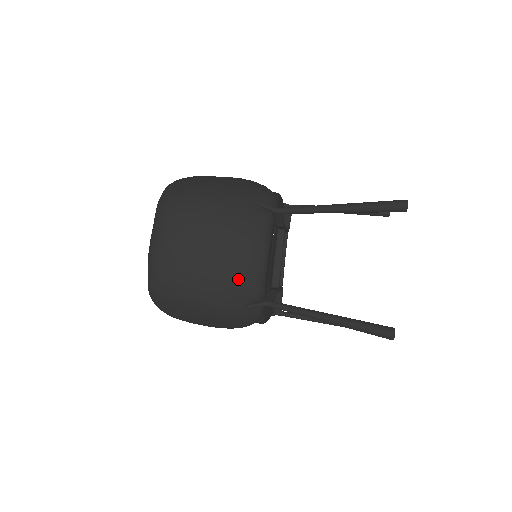
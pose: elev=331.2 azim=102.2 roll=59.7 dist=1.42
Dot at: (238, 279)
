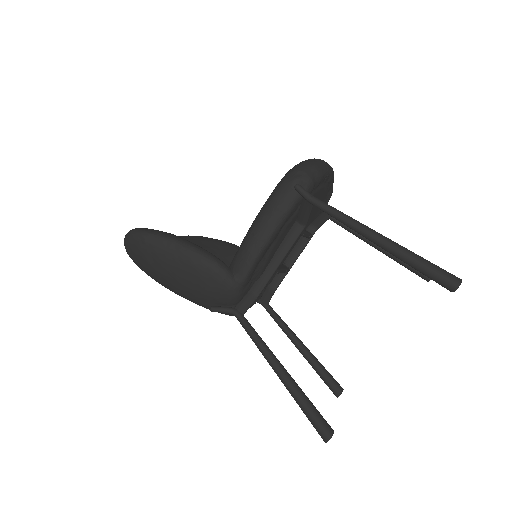
Dot at: occluded
